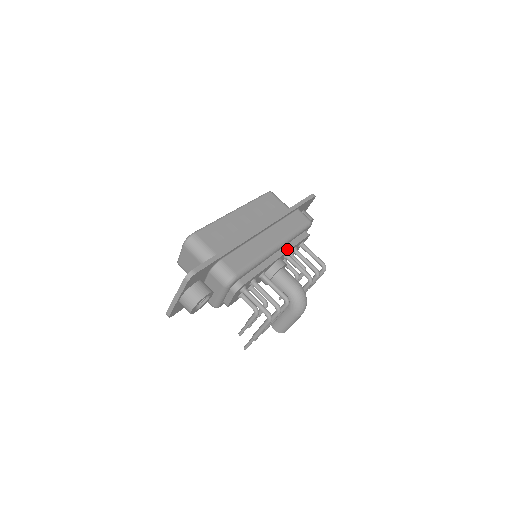
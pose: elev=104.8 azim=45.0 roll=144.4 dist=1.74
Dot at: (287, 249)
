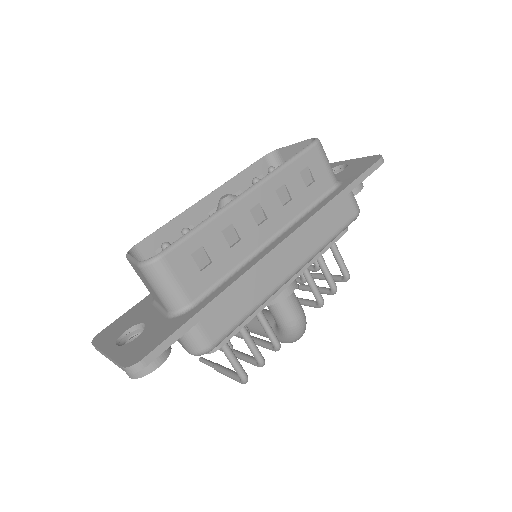
Dot at: (306, 265)
